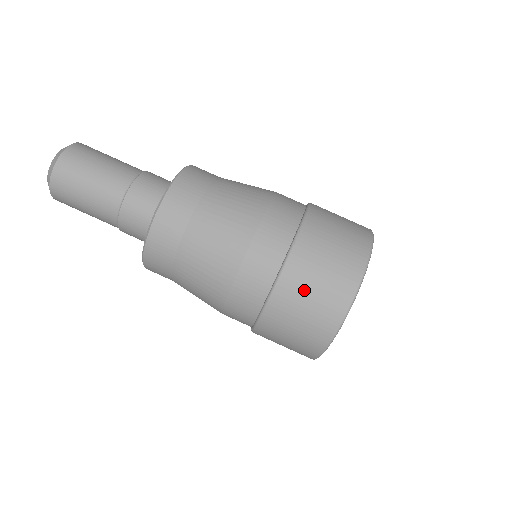
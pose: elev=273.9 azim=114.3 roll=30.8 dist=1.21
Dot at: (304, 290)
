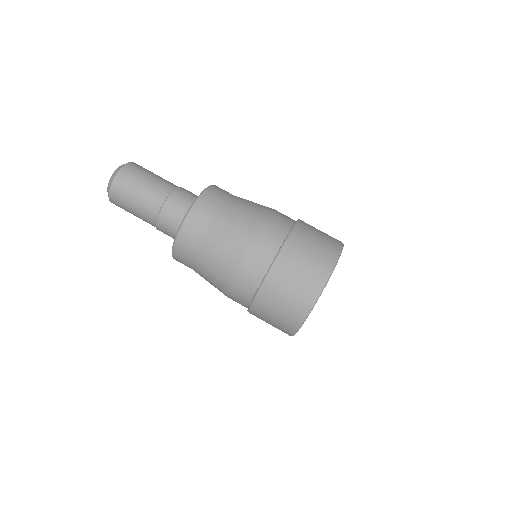
Dot at: (298, 261)
